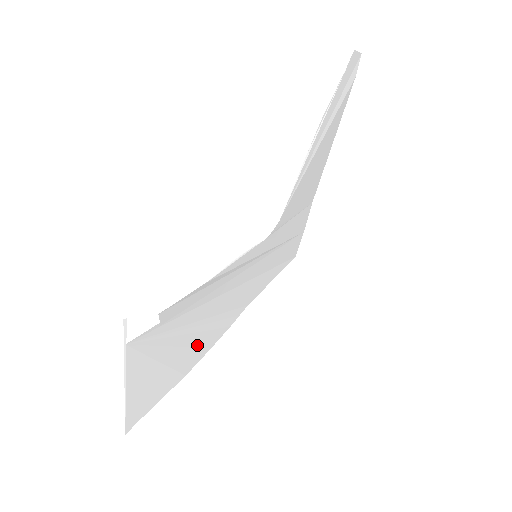
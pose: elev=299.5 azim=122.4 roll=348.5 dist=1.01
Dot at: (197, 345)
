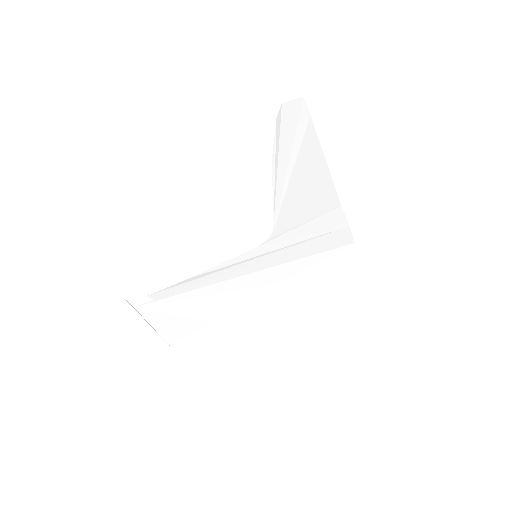
Dot at: (216, 307)
